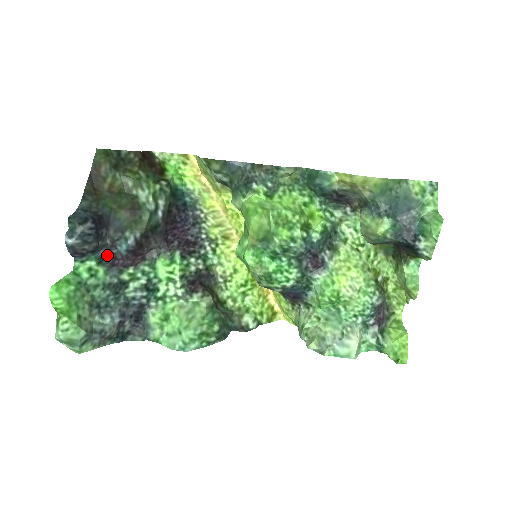
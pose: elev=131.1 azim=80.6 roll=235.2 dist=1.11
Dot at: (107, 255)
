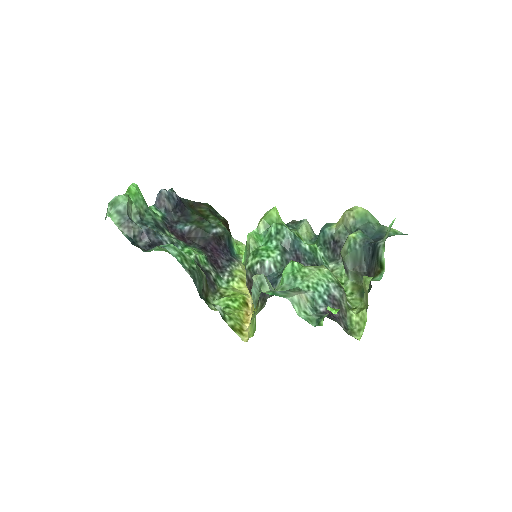
Dot at: (169, 223)
